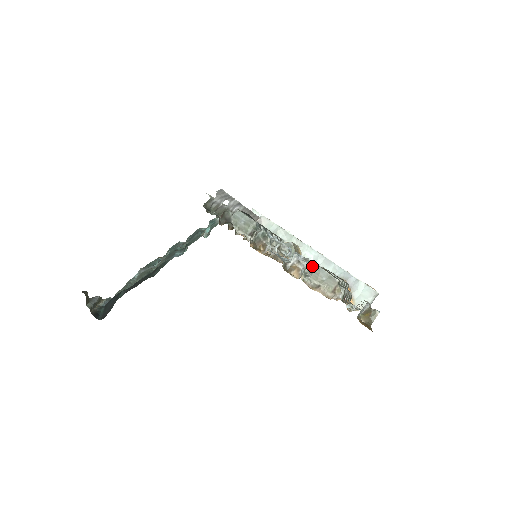
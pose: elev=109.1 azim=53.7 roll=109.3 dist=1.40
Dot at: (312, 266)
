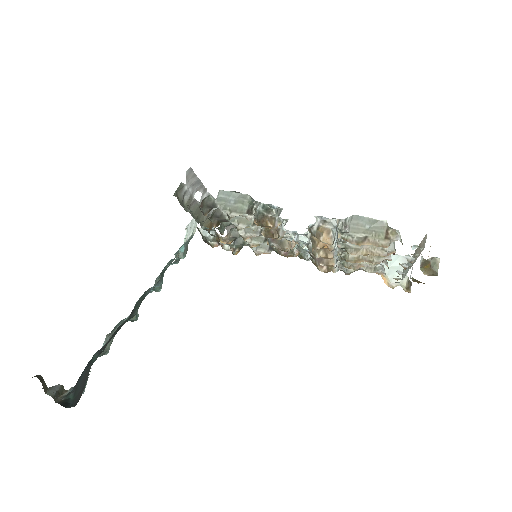
Dot at: (344, 219)
